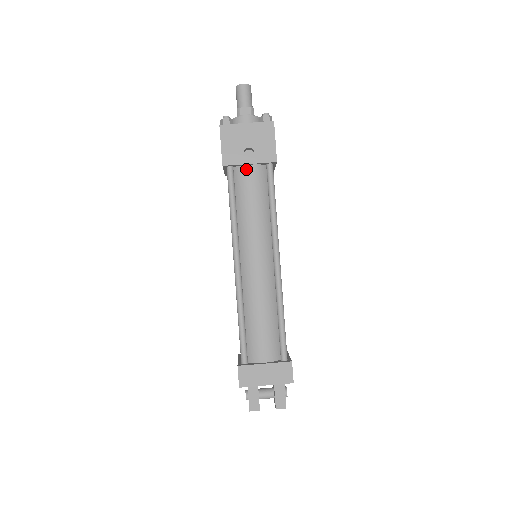
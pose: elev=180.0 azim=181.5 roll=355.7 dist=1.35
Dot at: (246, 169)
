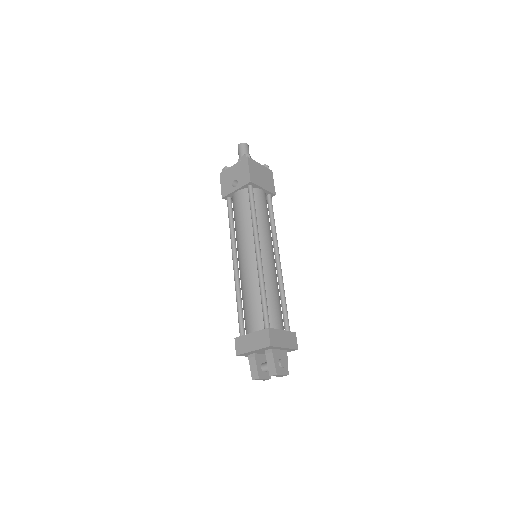
Dot at: (236, 195)
